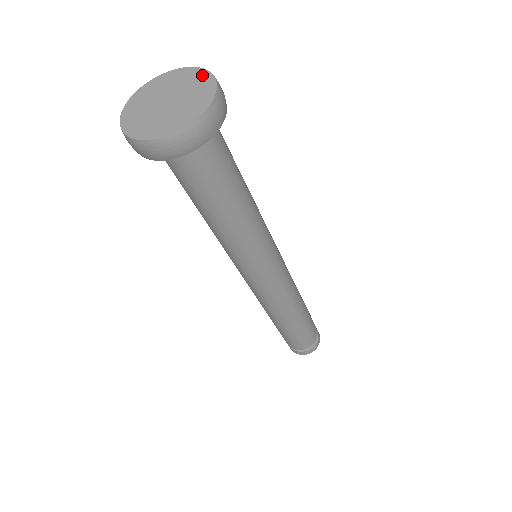
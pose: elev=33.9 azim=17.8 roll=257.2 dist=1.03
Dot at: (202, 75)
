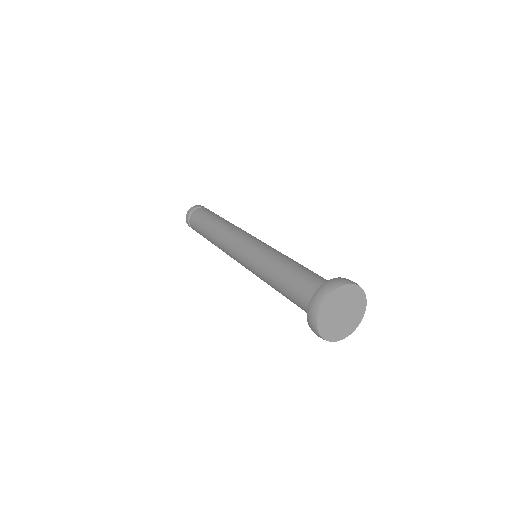
Dot at: (363, 310)
